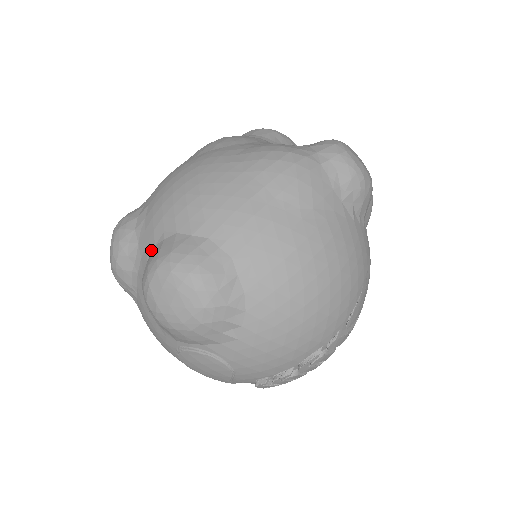
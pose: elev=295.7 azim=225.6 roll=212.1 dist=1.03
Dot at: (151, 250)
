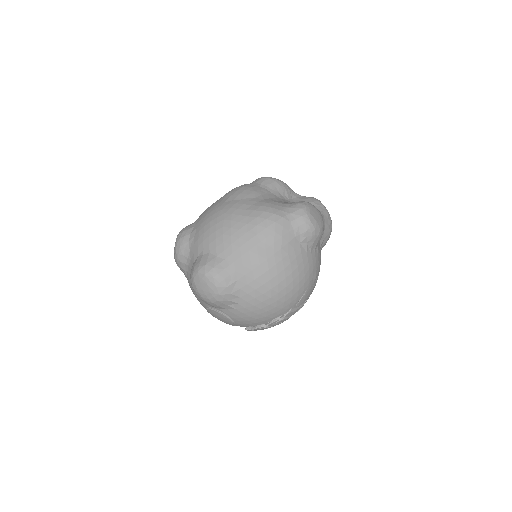
Dot at: (196, 258)
